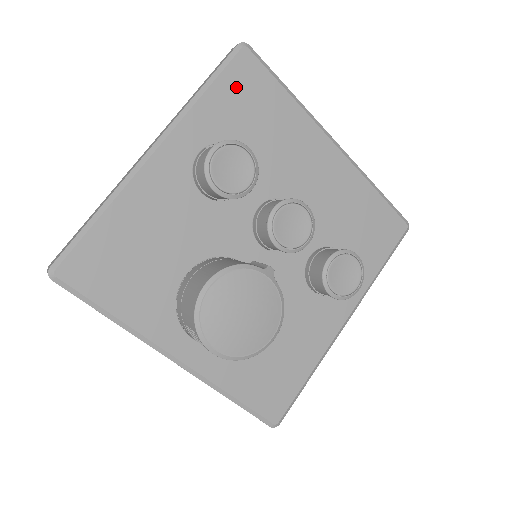
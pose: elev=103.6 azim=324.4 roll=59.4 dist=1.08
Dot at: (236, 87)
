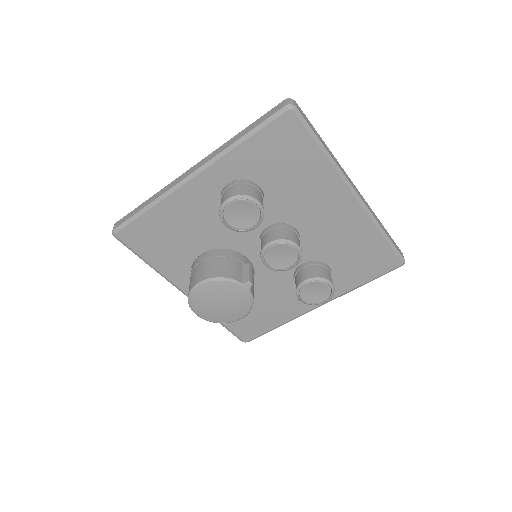
Dot at: (273, 141)
